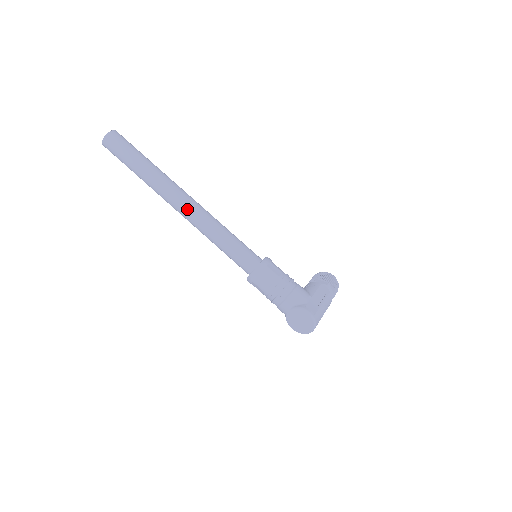
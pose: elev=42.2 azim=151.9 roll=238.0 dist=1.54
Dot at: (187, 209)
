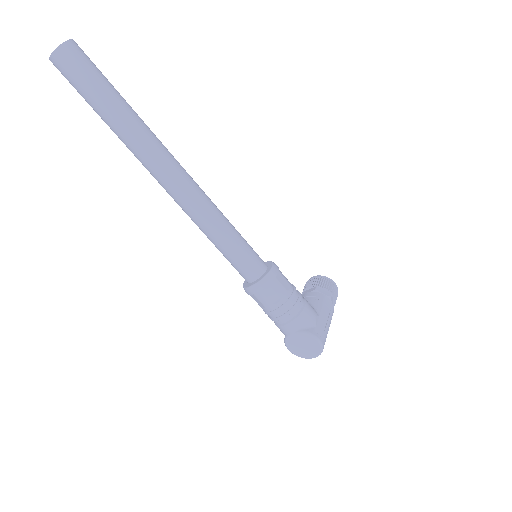
Dot at: (179, 187)
